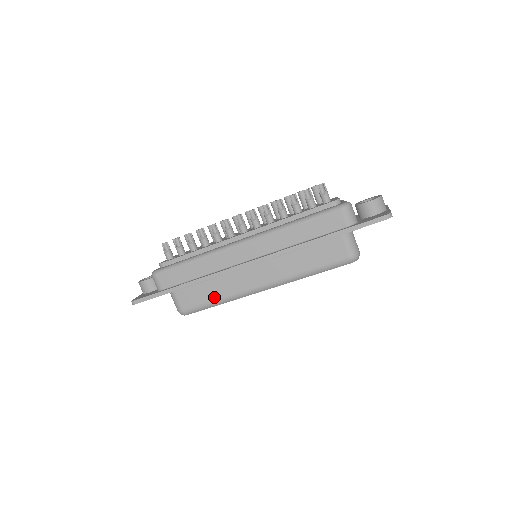
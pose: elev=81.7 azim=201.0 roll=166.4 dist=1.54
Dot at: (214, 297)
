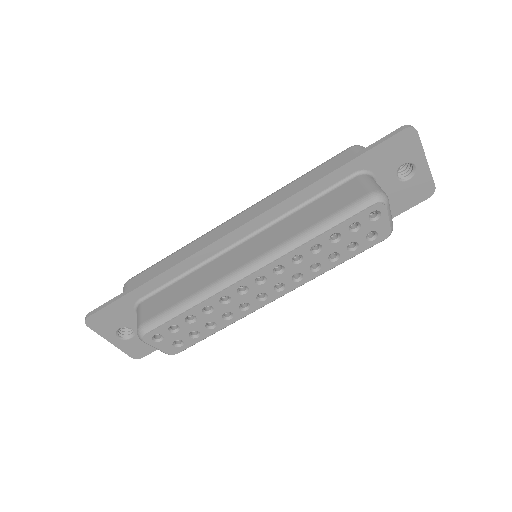
Dot at: (186, 294)
